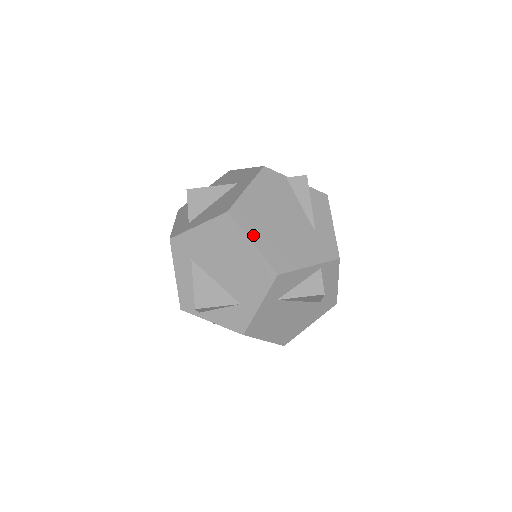
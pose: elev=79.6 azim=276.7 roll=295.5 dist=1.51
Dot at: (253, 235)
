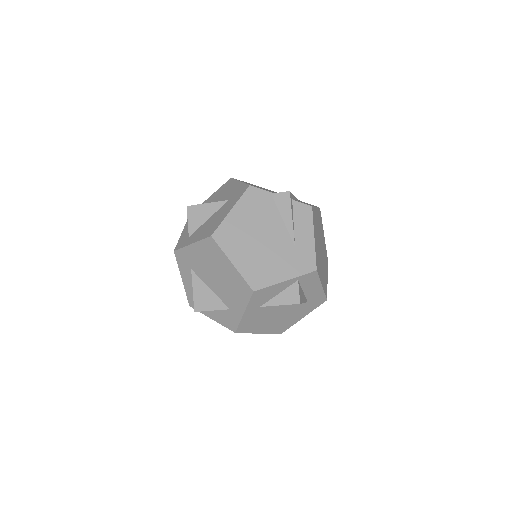
Dot at: (233, 256)
